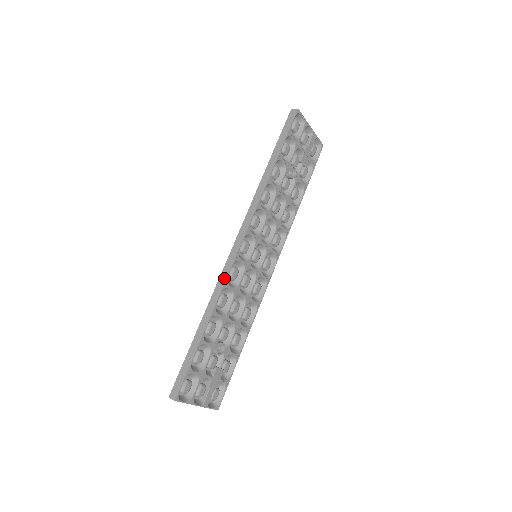
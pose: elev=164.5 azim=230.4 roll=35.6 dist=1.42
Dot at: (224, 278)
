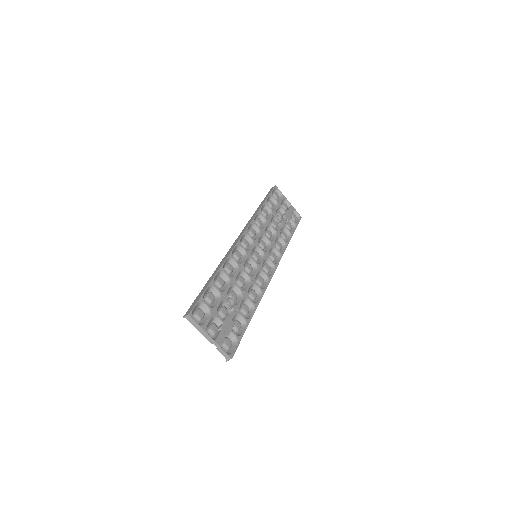
Dot at: (229, 252)
